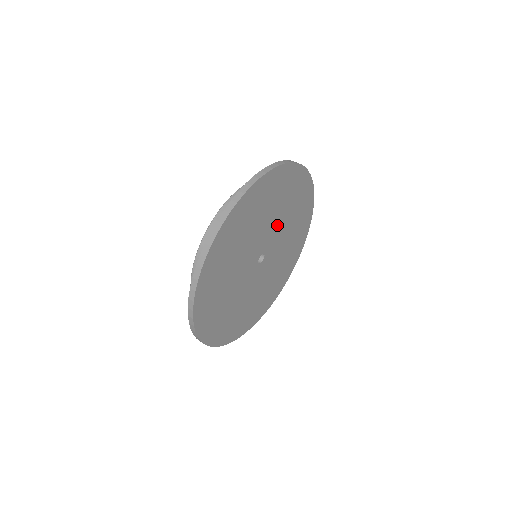
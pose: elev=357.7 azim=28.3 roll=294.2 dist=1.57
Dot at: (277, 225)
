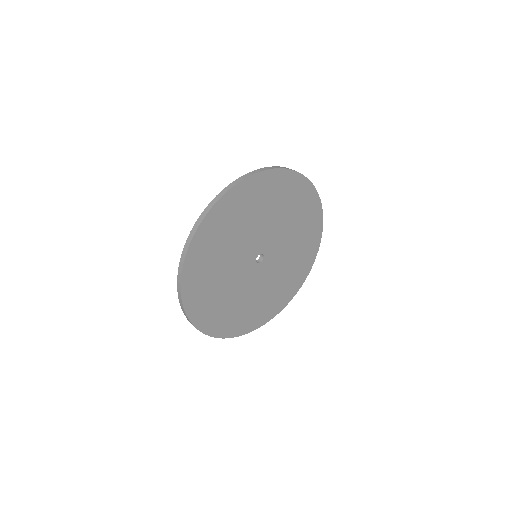
Dot at: (261, 228)
